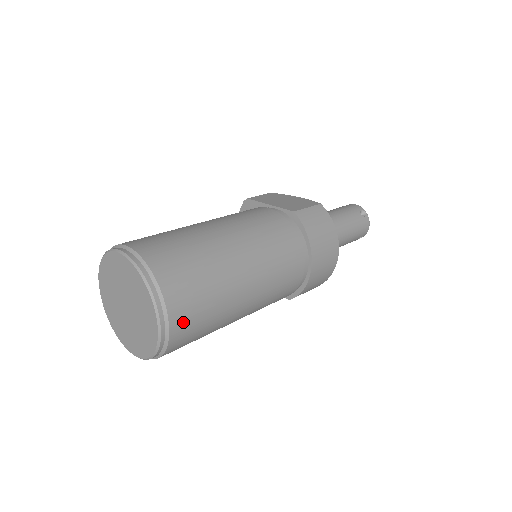
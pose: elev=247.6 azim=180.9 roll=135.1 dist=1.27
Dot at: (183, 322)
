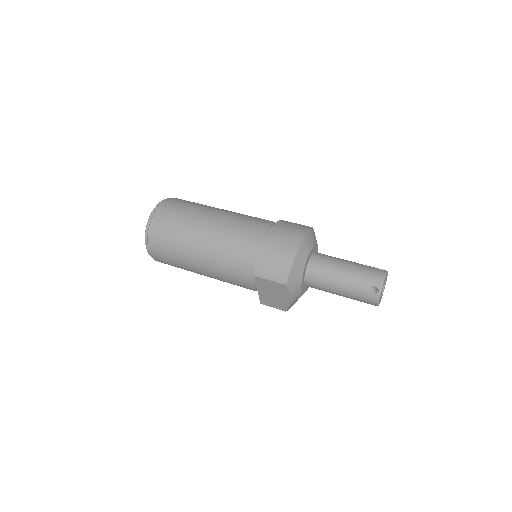
Dot at: (165, 210)
